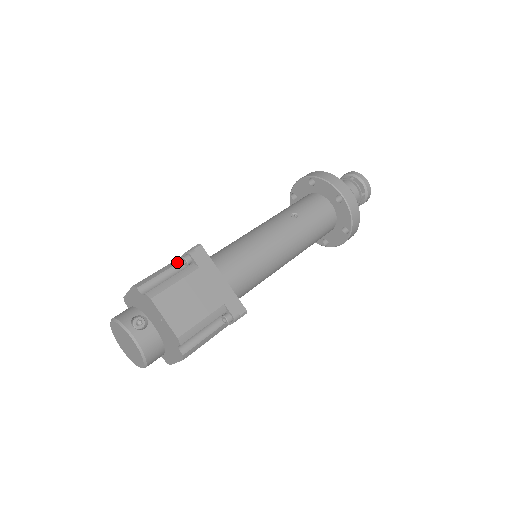
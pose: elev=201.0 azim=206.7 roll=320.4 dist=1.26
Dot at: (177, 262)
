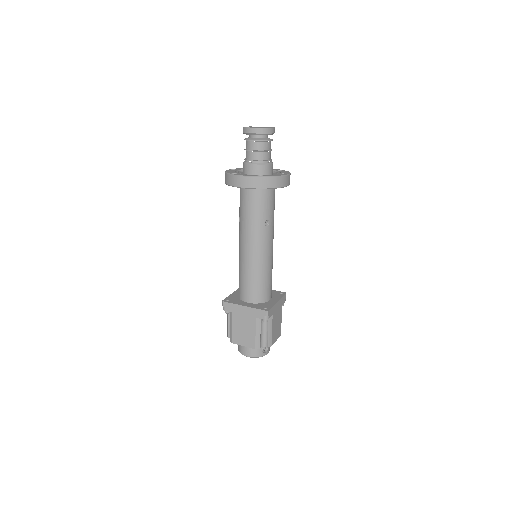
Dot at: (260, 323)
